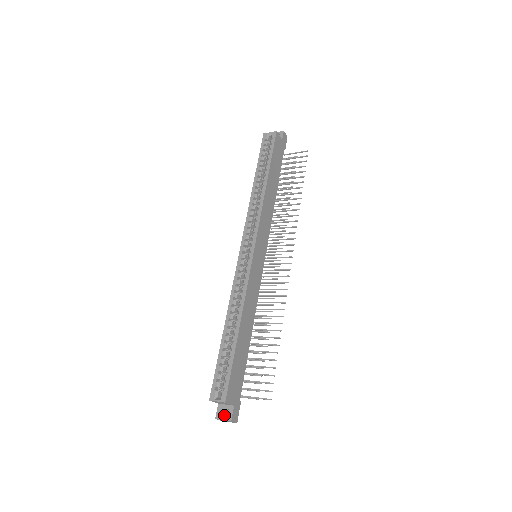
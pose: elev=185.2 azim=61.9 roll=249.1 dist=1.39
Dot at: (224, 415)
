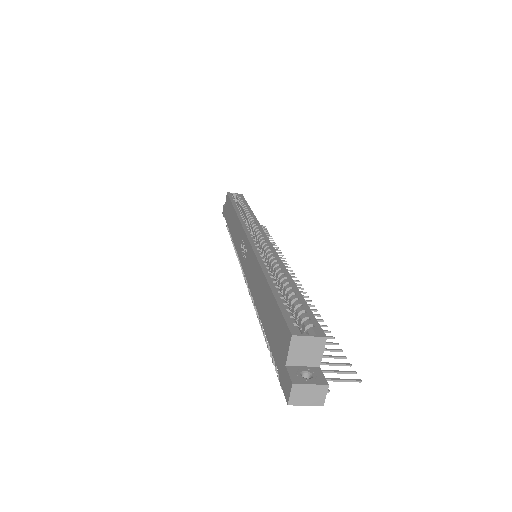
Dot at: (308, 378)
